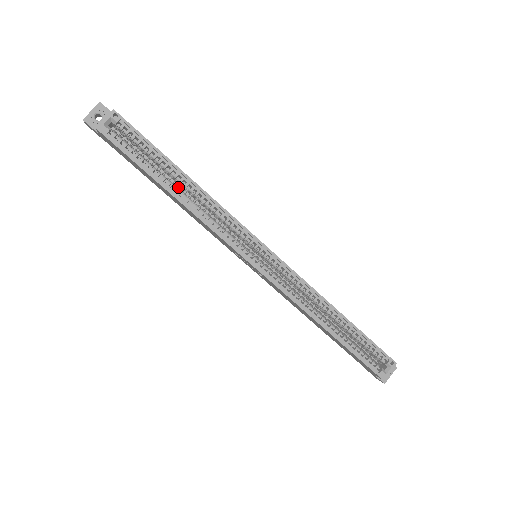
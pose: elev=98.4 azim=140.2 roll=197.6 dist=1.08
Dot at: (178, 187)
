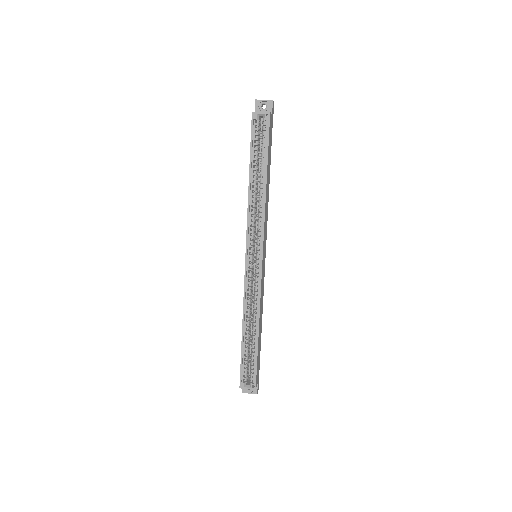
Dot at: (257, 181)
